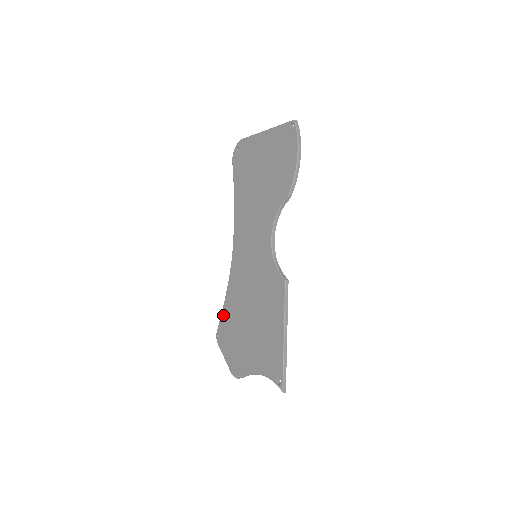
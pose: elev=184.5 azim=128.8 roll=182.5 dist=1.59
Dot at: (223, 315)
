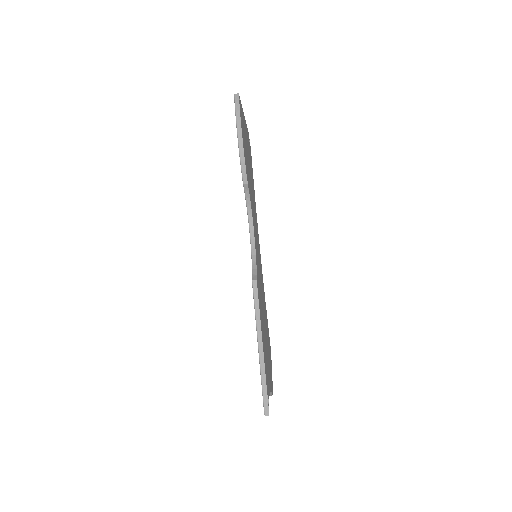
Dot at: occluded
